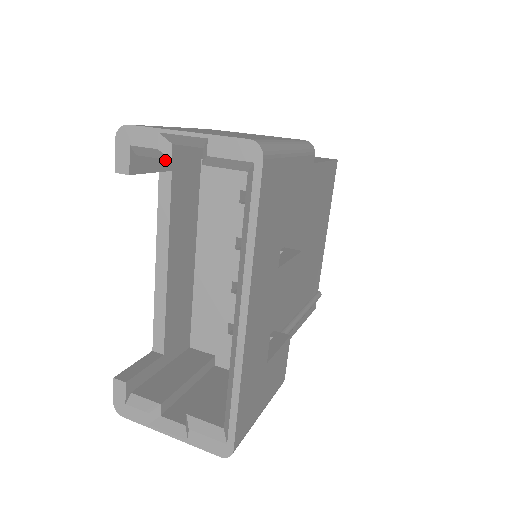
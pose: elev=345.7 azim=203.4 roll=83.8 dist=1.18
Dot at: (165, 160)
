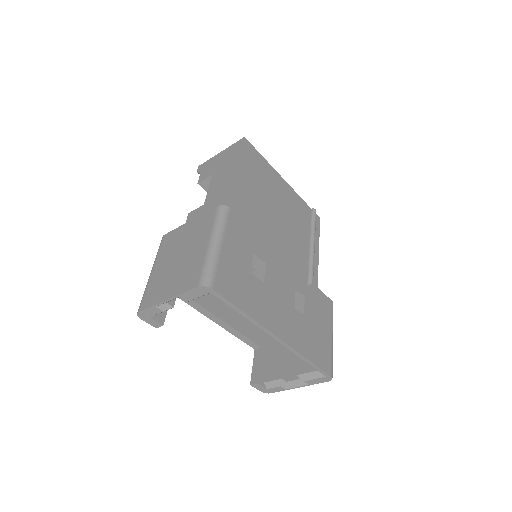
Dot at: occluded
